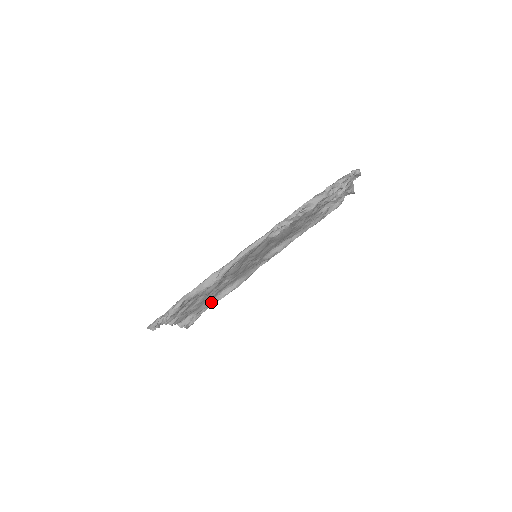
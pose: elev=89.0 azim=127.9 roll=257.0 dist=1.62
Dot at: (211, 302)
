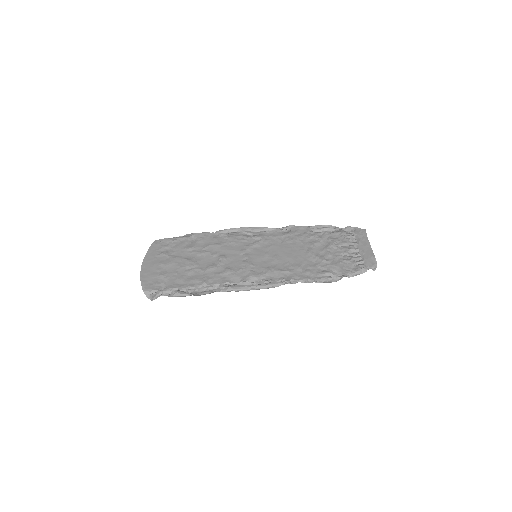
Dot at: occluded
